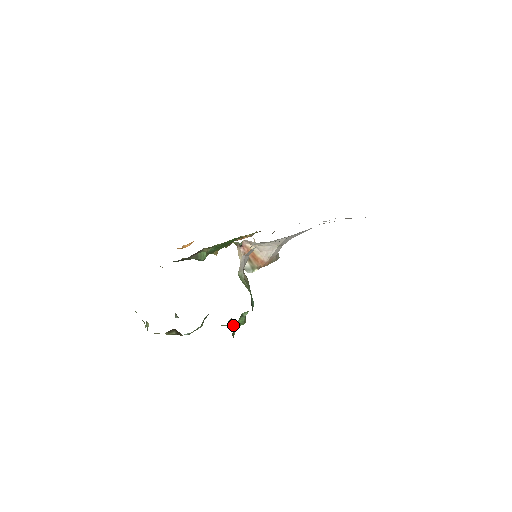
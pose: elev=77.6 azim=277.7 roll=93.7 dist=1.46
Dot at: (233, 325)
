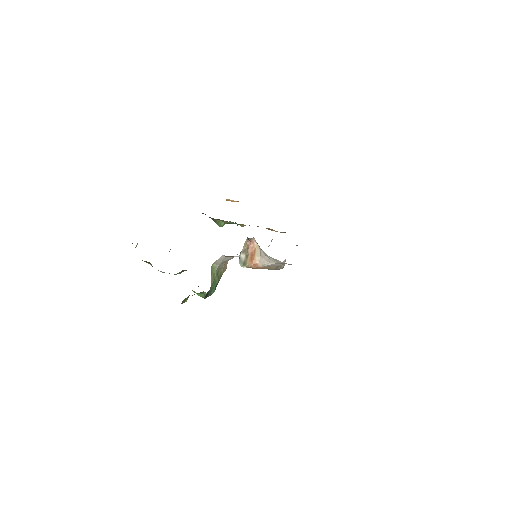
Dot at: occluded
